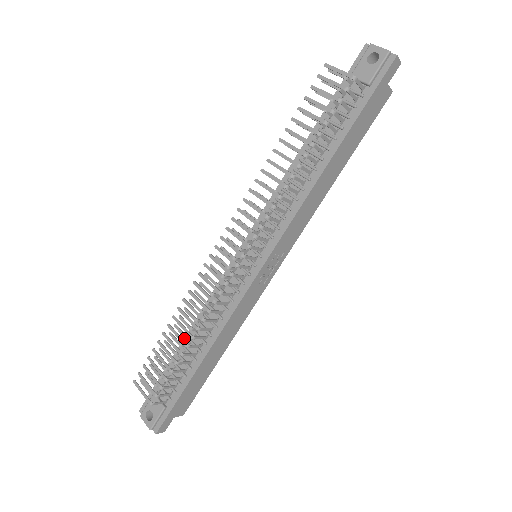
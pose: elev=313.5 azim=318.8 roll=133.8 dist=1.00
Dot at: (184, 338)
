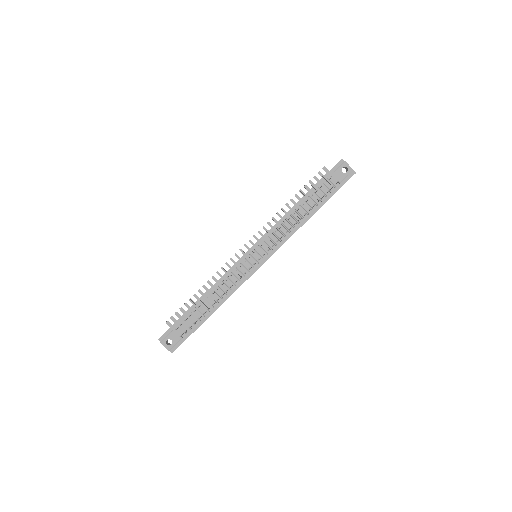
Dot at: (201, 297)
